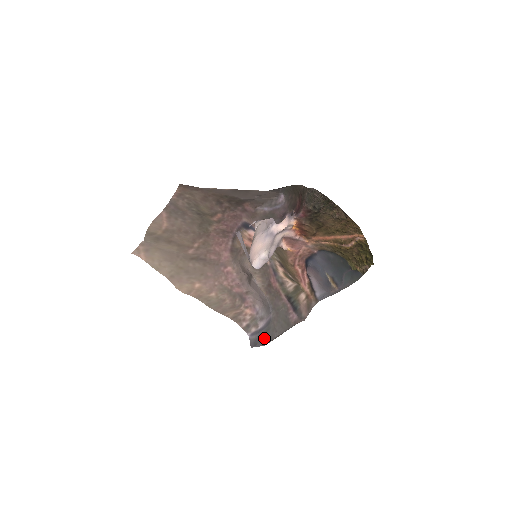
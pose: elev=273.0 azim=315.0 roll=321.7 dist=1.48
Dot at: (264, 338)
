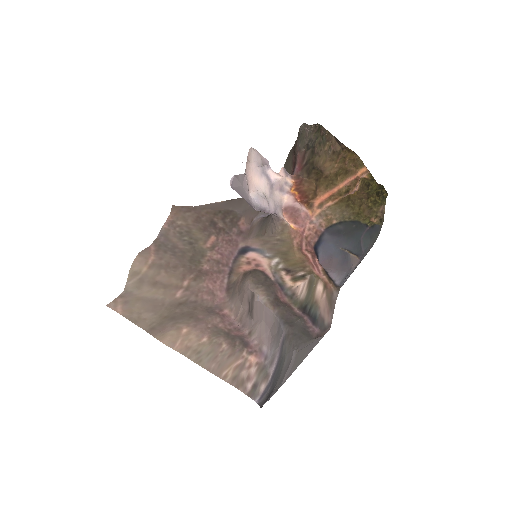
Dot at: (278, 376)
